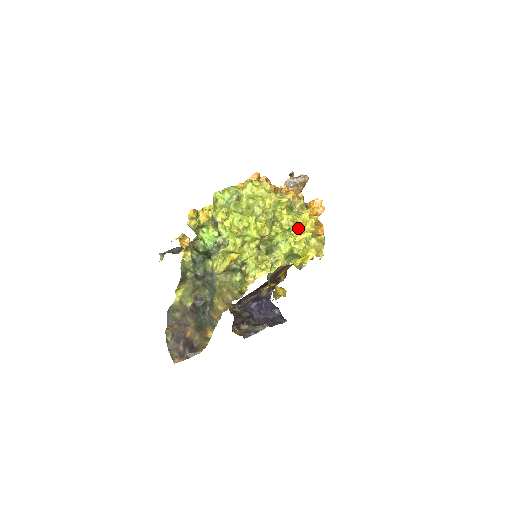
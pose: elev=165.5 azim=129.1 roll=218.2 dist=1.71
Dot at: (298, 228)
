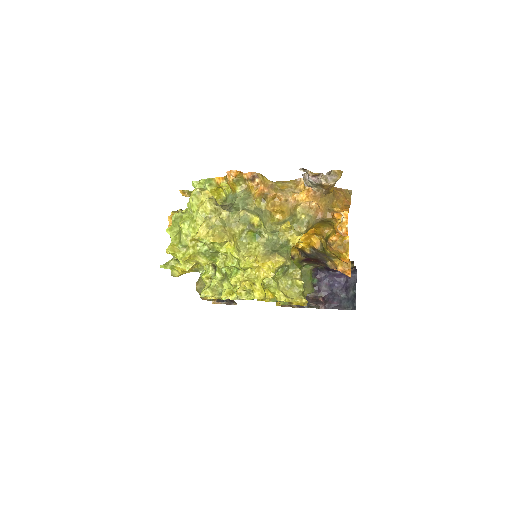
Dot at: (249, 268)
